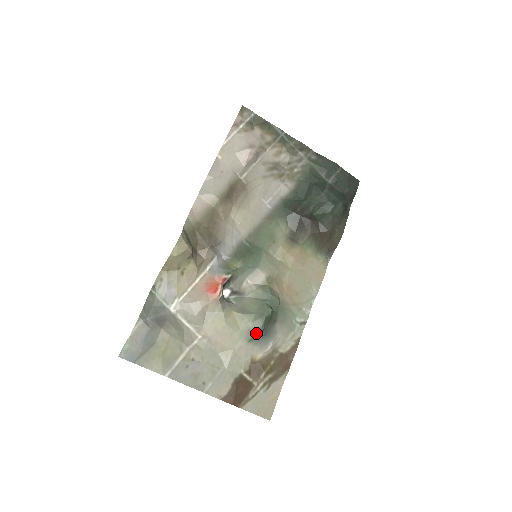
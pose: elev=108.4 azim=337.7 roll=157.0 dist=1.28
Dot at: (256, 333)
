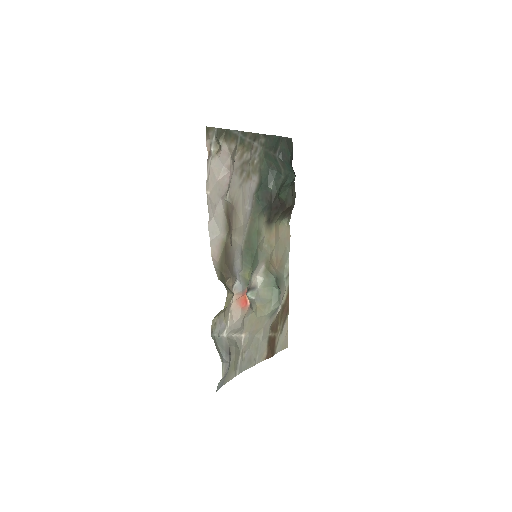
Dot at: (275, 310)
